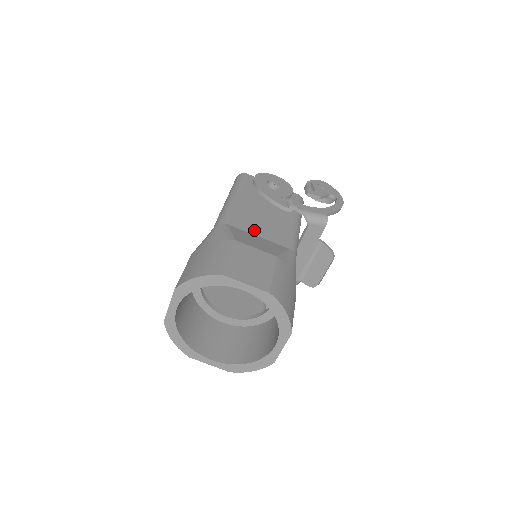
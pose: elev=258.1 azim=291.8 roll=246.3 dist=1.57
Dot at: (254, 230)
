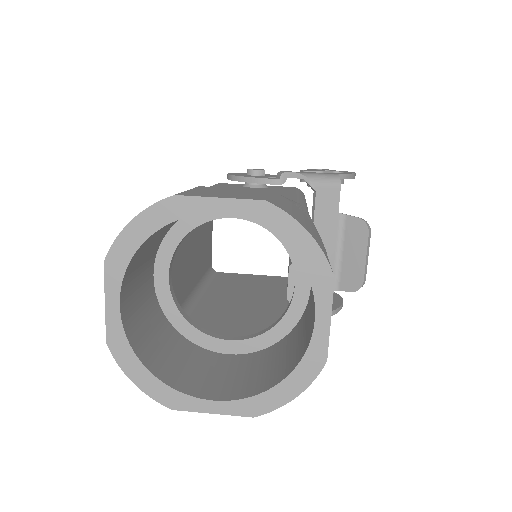
Dot at: occluded
